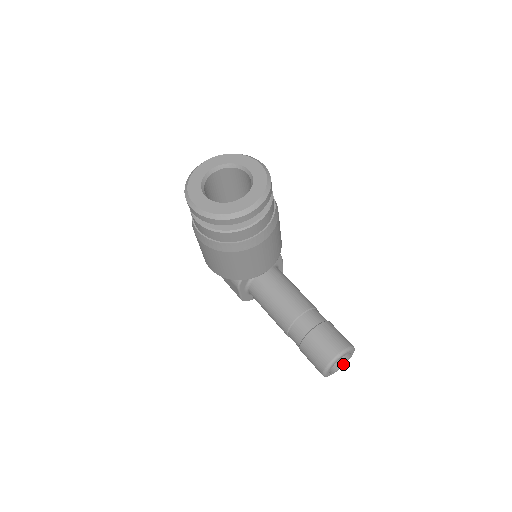
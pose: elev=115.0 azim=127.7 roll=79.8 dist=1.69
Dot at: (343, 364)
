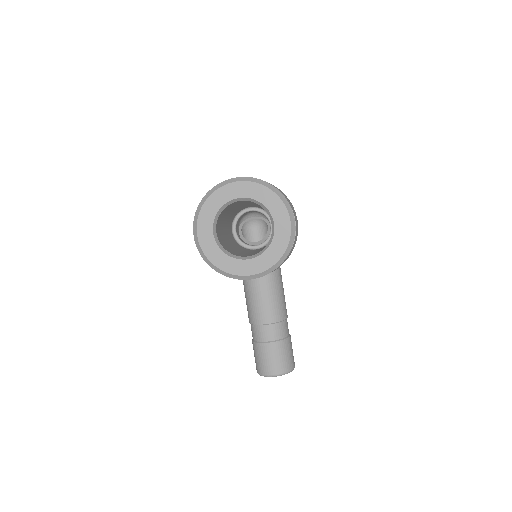
Dot at: occluded
